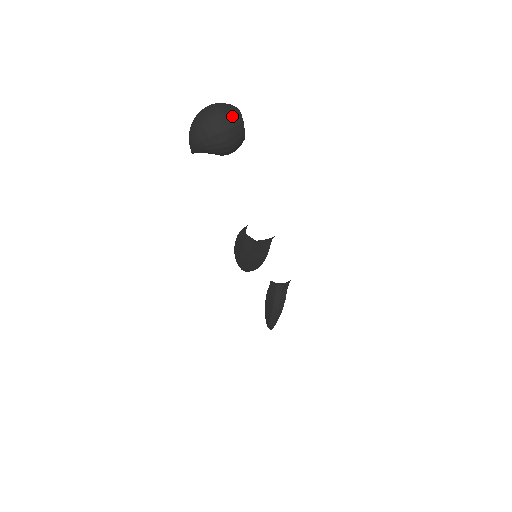
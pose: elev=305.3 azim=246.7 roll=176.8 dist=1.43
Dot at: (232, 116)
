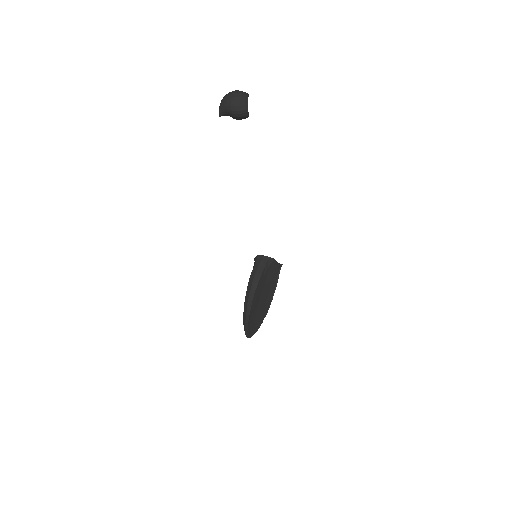
Dot at: (243, 92)
